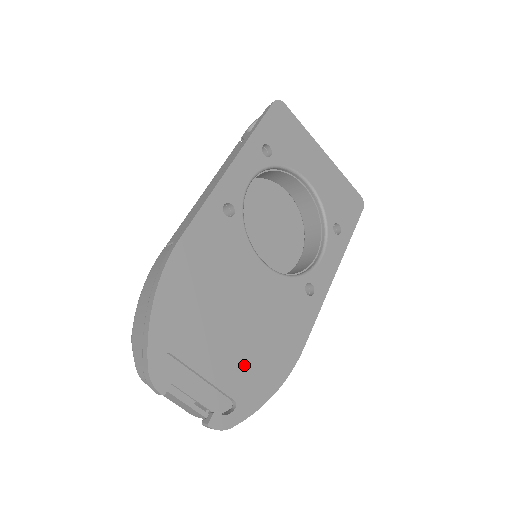
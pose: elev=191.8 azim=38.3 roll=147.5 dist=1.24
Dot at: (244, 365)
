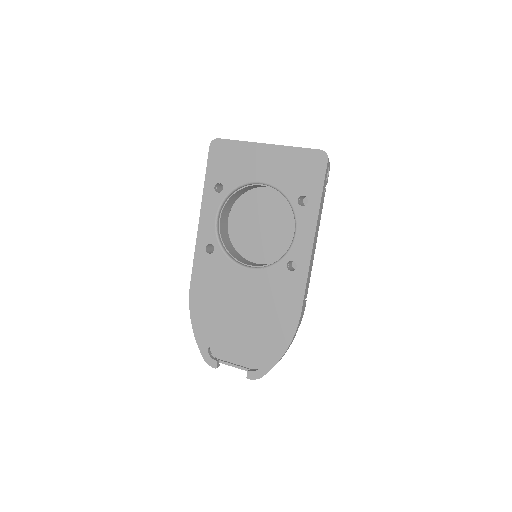
Dot at: (257, 339)
